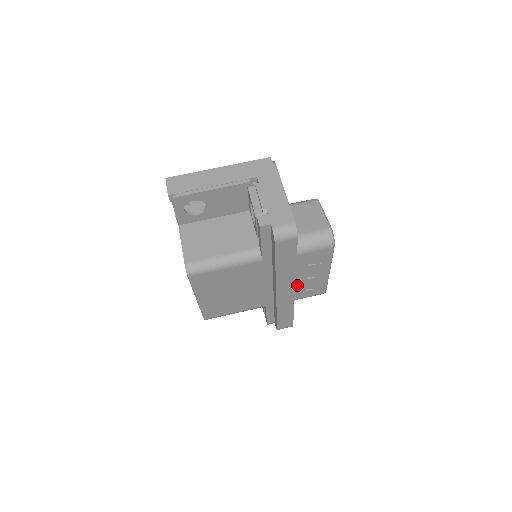
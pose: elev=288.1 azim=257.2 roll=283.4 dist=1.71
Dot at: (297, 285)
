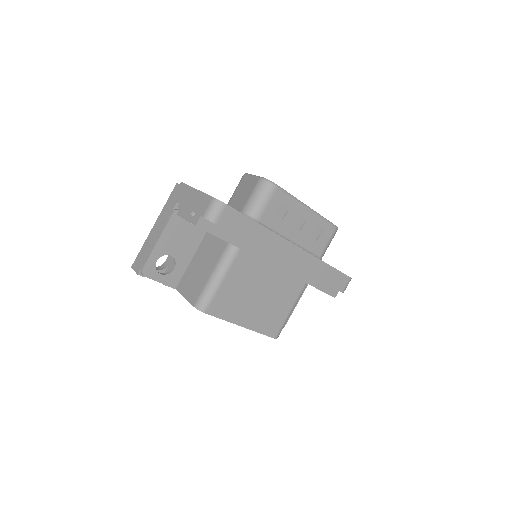
Dot at: (301, 242)
